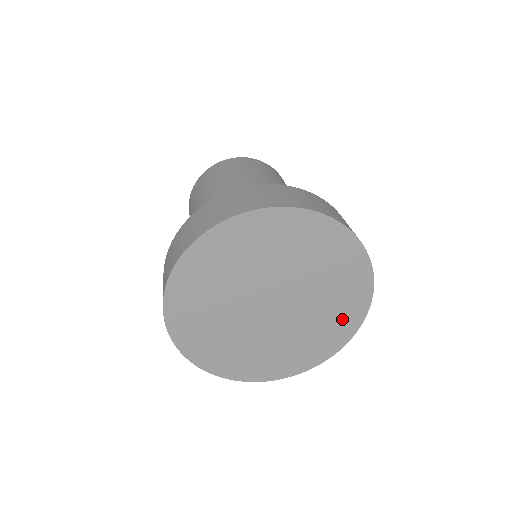
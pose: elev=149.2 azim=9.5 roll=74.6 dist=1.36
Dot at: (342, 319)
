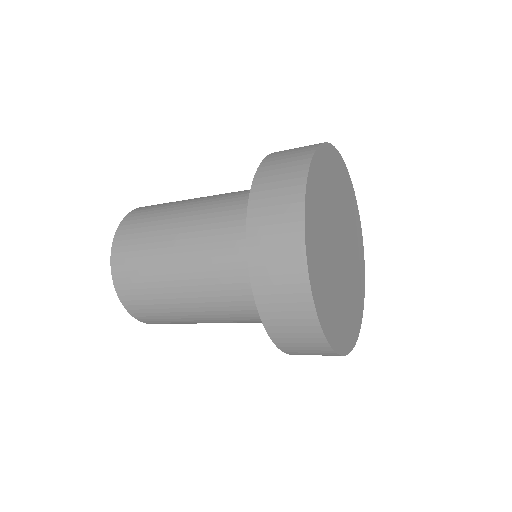
Dot at: (359, 246)
